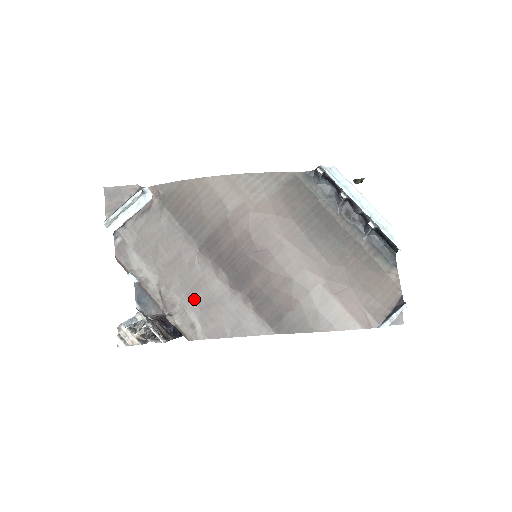
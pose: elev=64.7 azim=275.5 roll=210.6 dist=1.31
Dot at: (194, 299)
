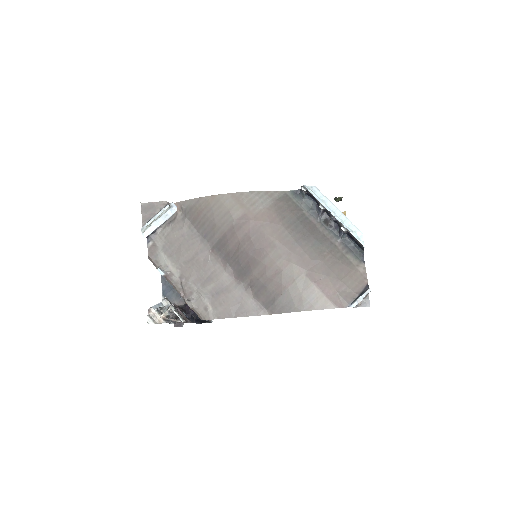
Dot at: (207, 288)
